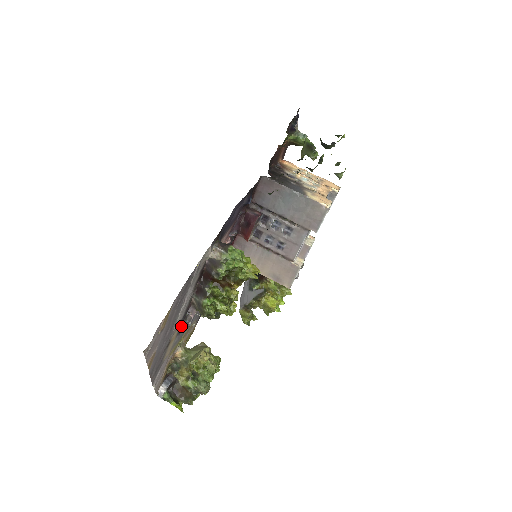
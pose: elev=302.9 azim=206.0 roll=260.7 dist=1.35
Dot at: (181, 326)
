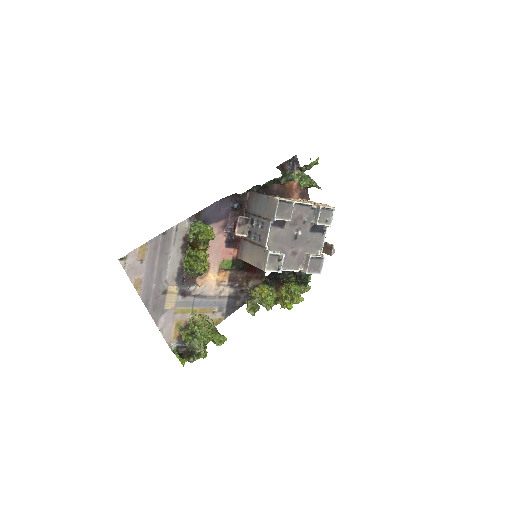
Dot at: (184, 289)
